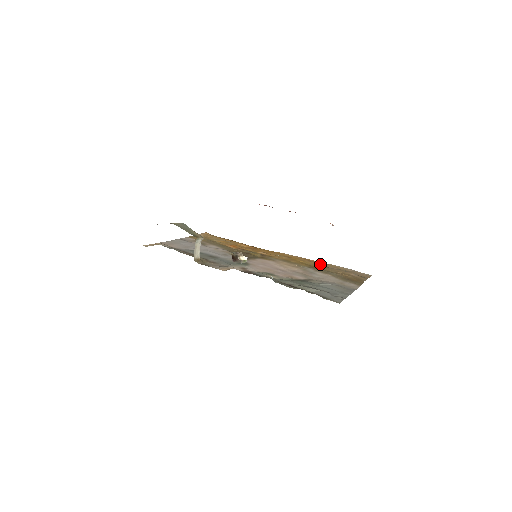
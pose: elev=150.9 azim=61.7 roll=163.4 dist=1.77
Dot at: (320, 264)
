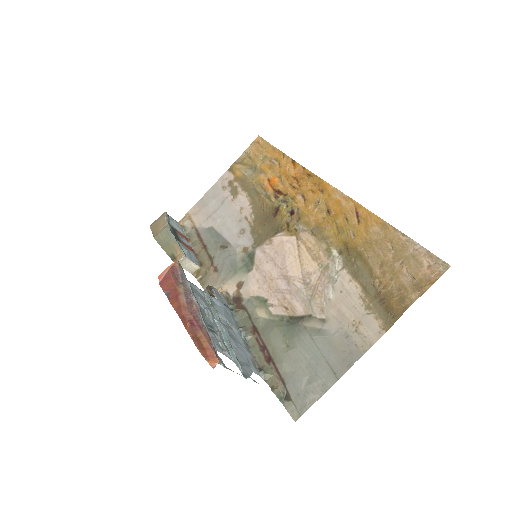
Dot at: (369, 231)
